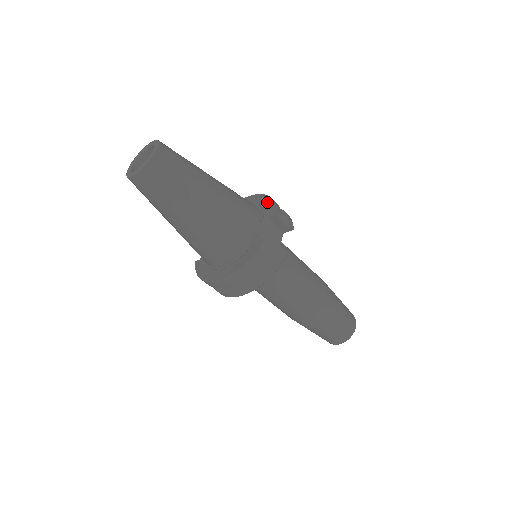
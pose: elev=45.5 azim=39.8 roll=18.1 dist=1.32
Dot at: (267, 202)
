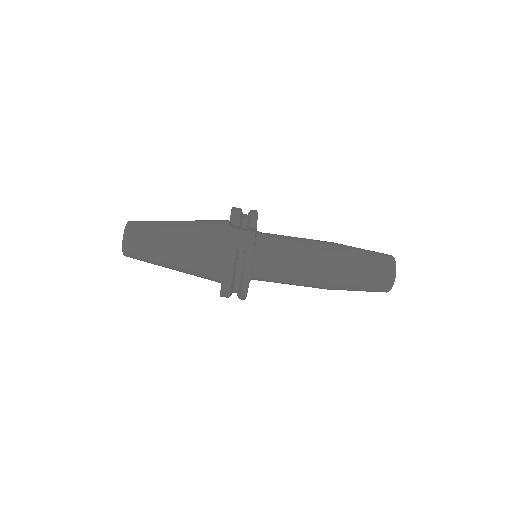
Dot at: occluded
